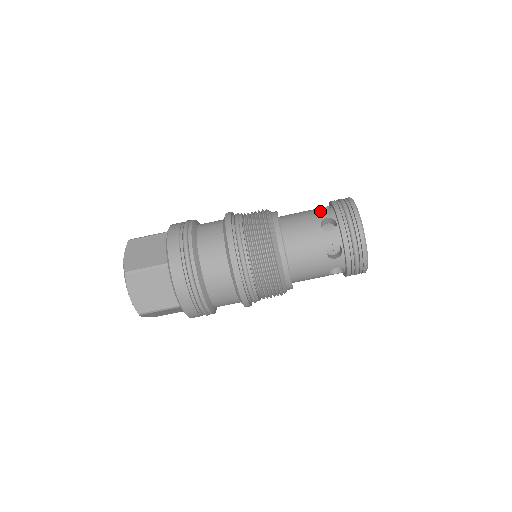
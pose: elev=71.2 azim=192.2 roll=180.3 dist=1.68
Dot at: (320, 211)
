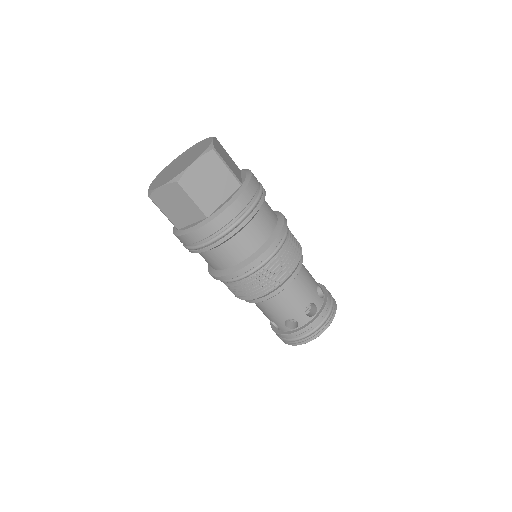
Dot at: occluded
